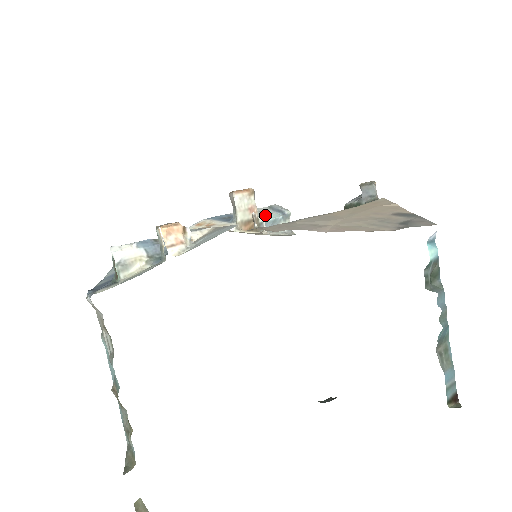
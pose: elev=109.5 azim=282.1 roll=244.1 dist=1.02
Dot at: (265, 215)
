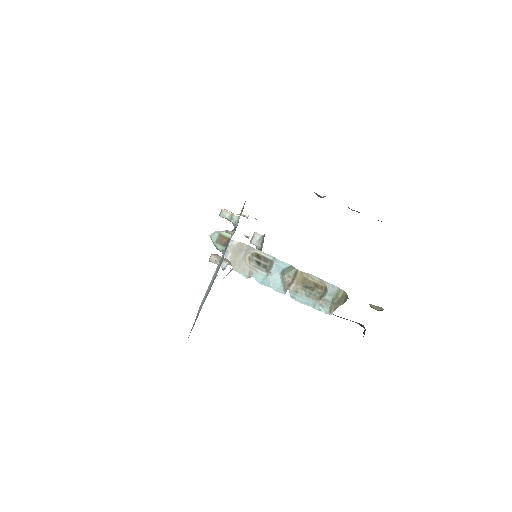
Dot at: occluded
